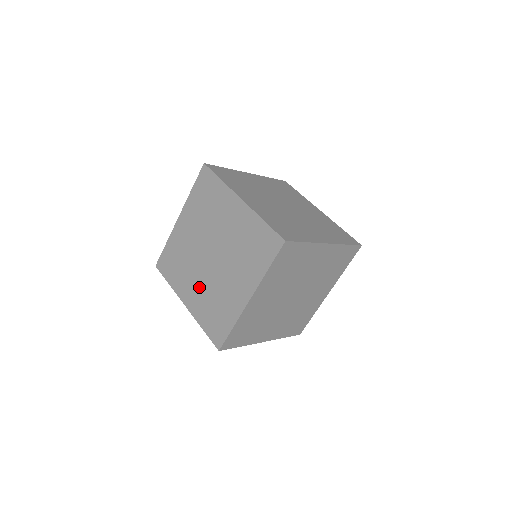
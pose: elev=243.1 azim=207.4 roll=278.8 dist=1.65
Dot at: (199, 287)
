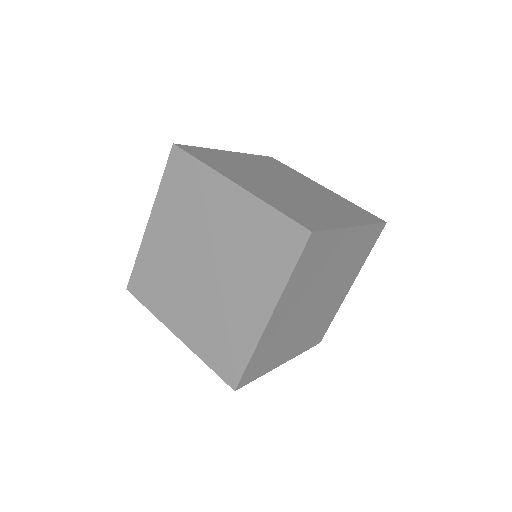
Dot at: (193, 310)
